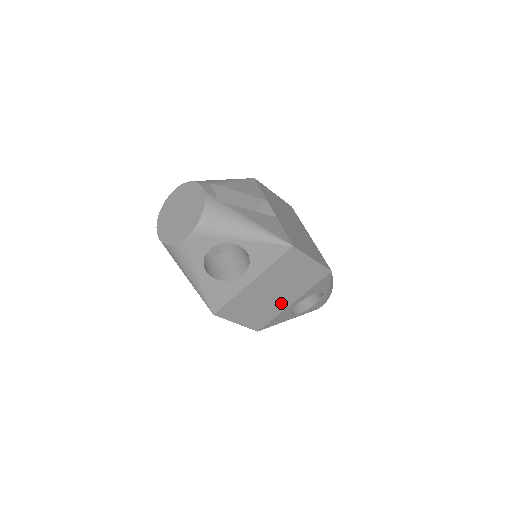
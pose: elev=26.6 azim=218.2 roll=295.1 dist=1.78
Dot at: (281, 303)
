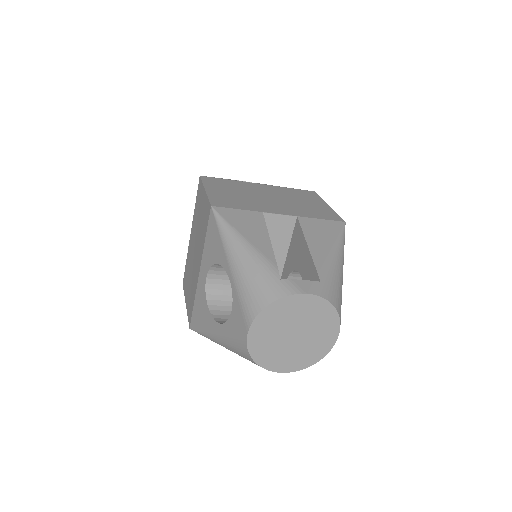
Dot at: occluded
